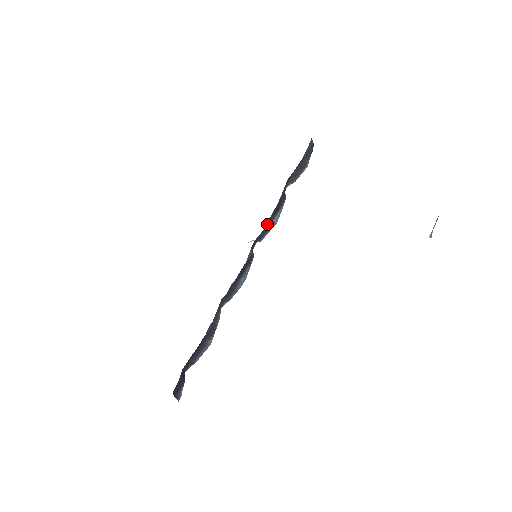
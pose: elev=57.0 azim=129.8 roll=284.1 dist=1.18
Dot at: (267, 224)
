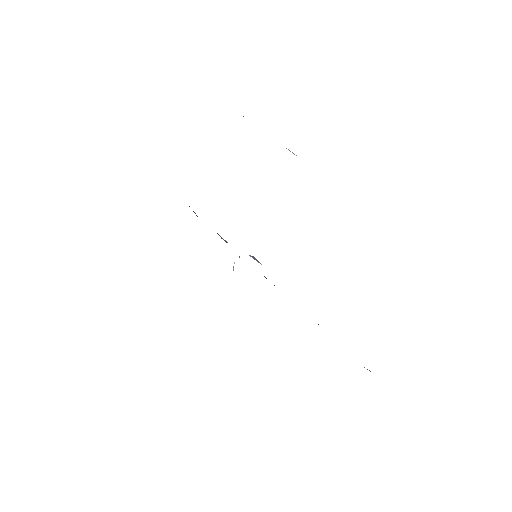
Dot at: occluded
